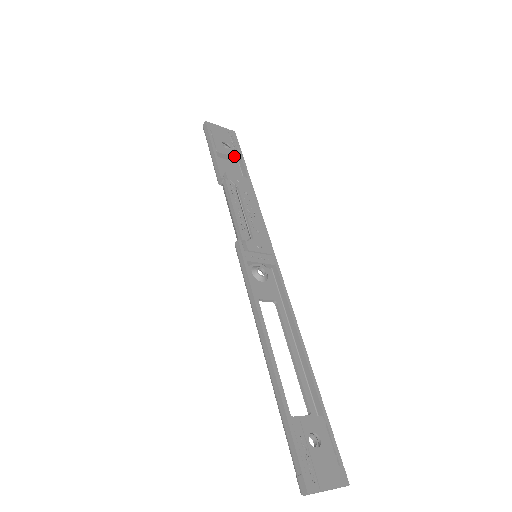
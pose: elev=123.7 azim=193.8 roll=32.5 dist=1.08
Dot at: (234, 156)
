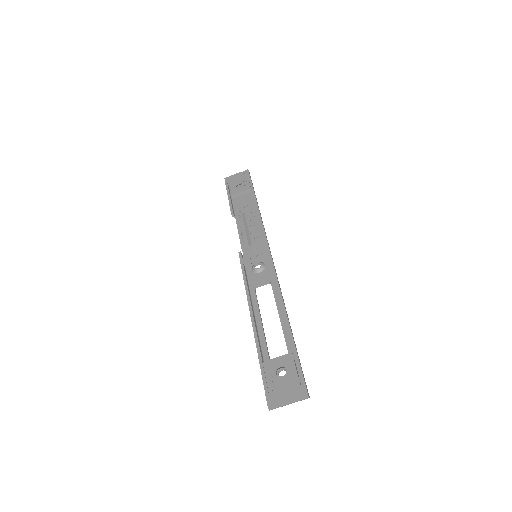
Dot at: (244, 190)
